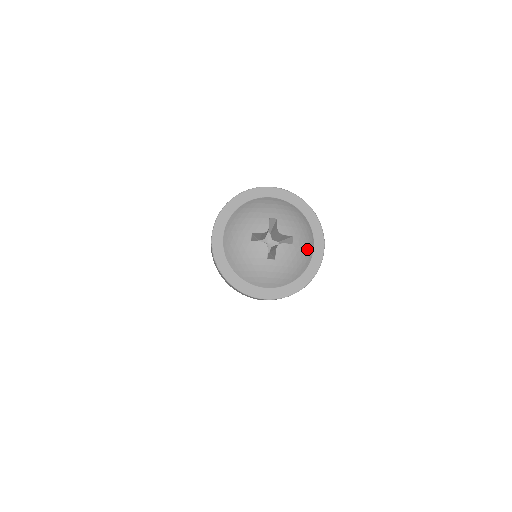
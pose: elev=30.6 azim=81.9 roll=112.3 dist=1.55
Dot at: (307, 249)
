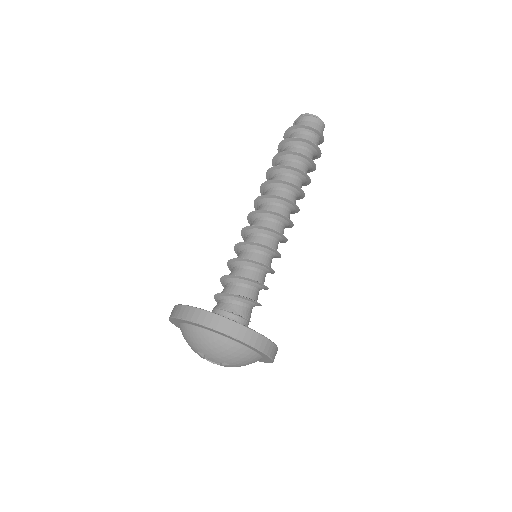
Dot at: (247, 359)
